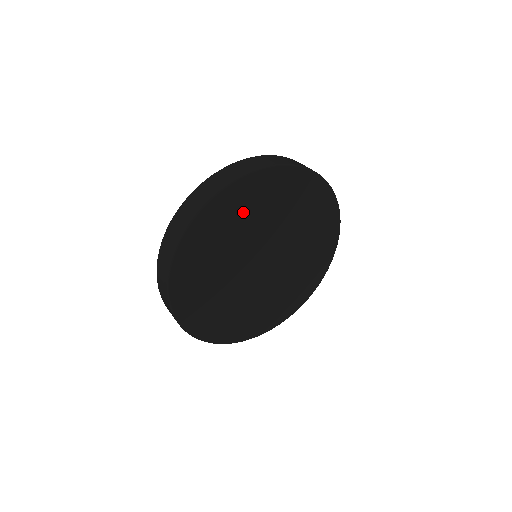
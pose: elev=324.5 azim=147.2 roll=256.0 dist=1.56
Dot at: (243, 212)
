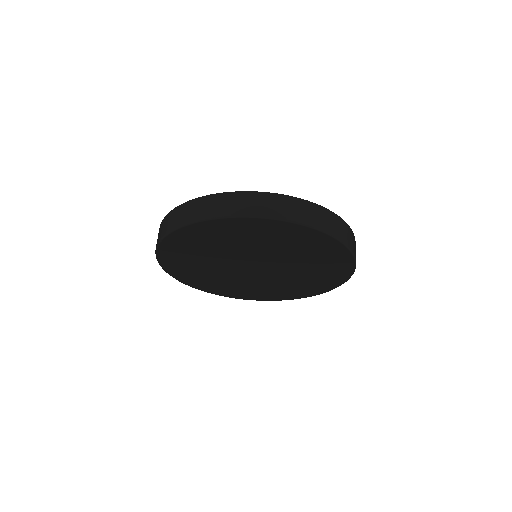
Dot at: (190, 255)
